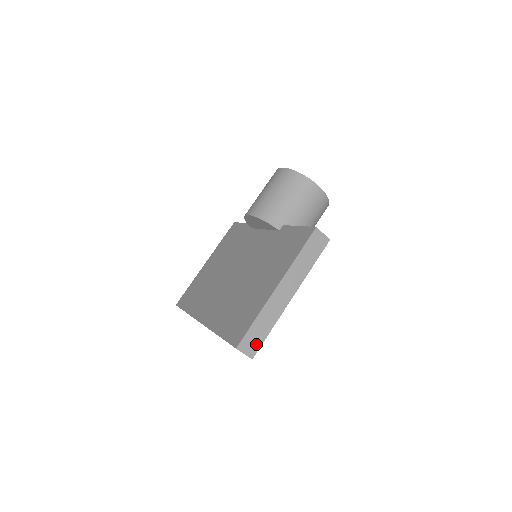
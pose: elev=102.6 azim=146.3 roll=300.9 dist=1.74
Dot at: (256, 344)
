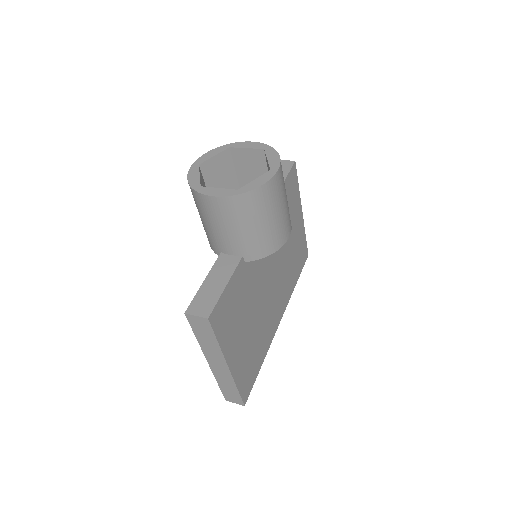
Dot at: (237, 397)
